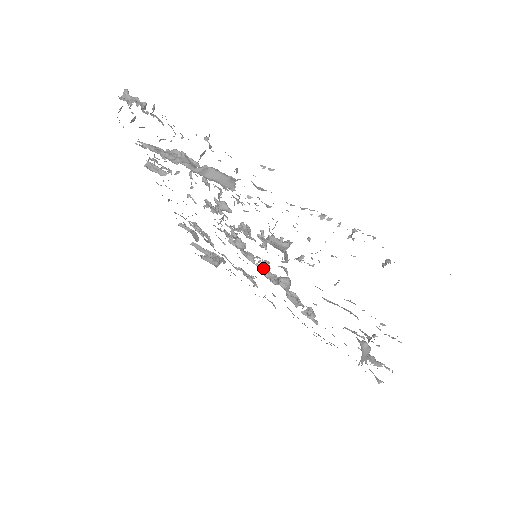
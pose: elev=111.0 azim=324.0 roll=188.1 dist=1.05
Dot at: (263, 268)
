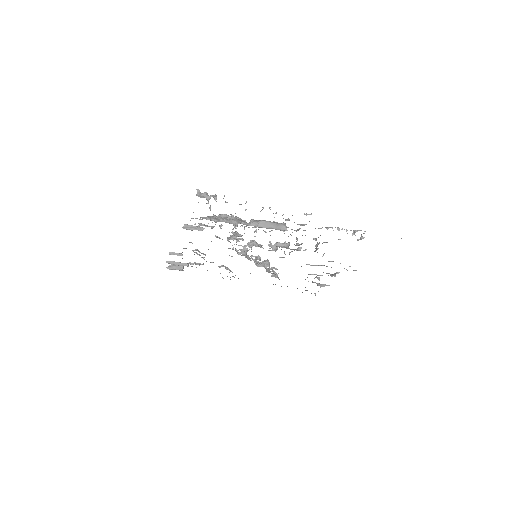
Dot at: occluded
